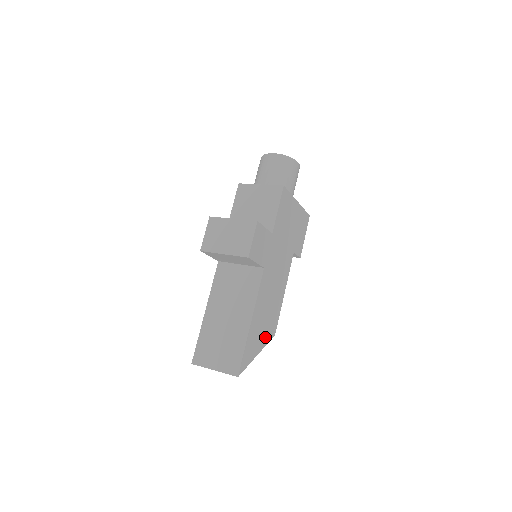
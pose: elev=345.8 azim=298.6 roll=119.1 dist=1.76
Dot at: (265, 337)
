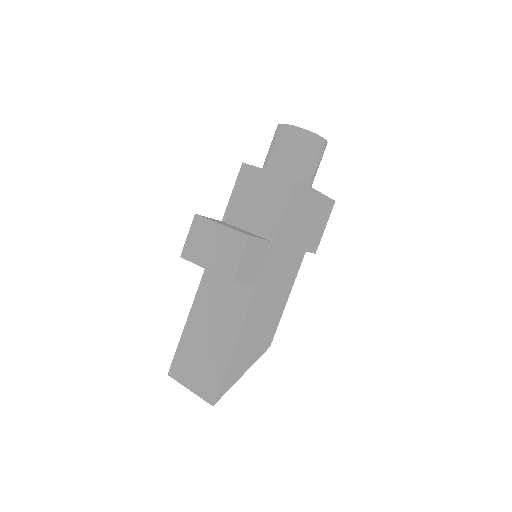
Dot at: (255, 353)
